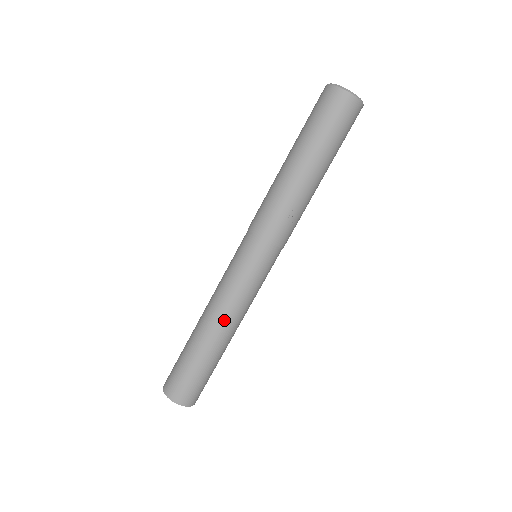
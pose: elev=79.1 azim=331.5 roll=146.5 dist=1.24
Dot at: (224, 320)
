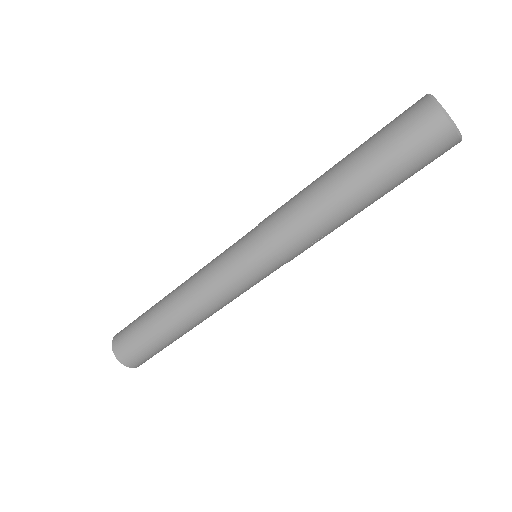
Dot at: (203, 315)
